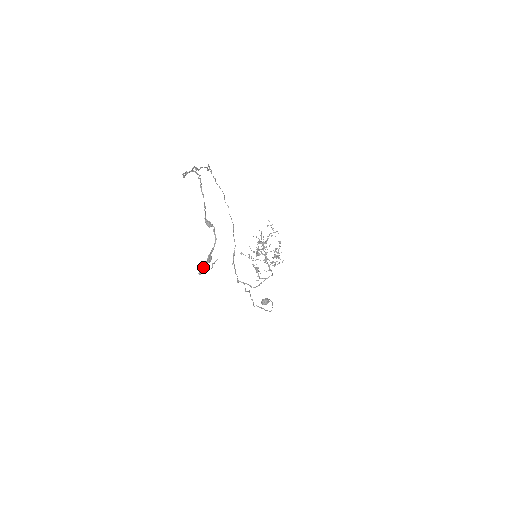
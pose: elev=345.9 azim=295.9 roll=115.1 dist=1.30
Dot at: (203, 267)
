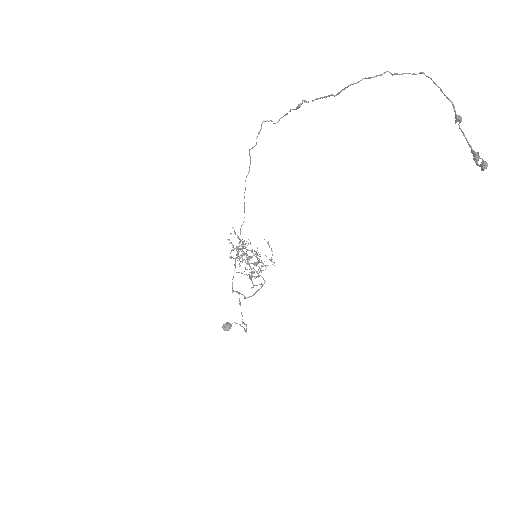
Dot at: (484, 161)
